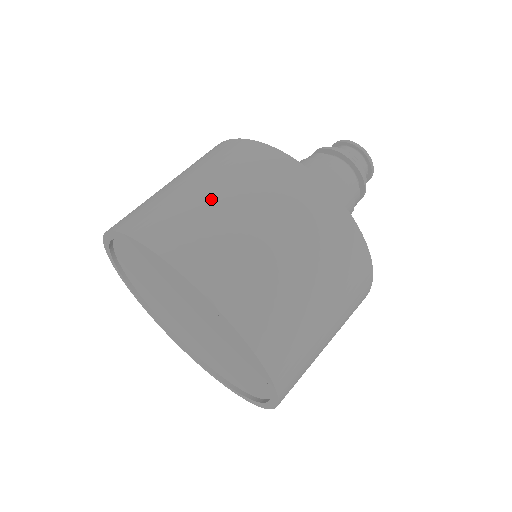
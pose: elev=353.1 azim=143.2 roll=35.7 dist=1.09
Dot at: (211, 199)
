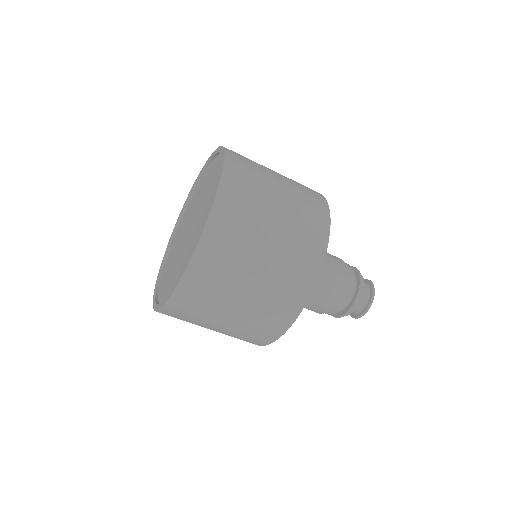
Dot at: (271, 171)
